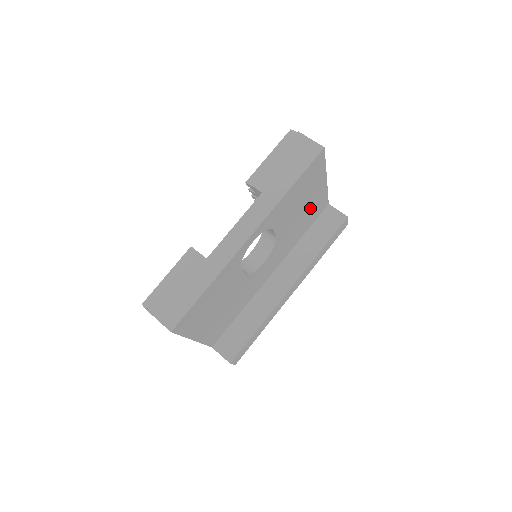
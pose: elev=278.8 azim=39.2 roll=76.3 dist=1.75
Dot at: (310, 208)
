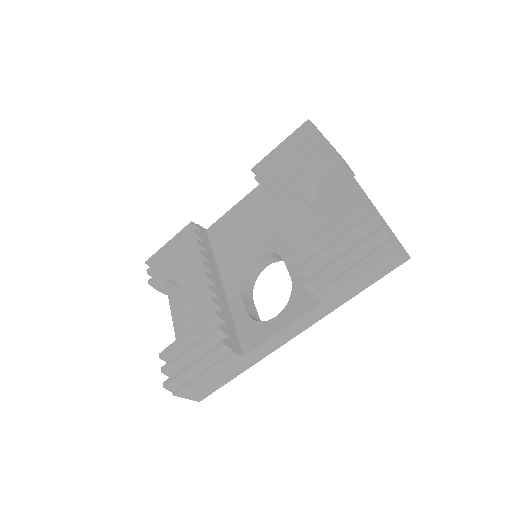
Dot at: occluded
